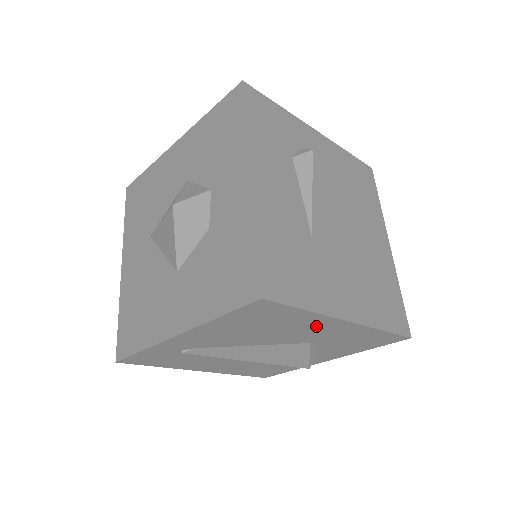
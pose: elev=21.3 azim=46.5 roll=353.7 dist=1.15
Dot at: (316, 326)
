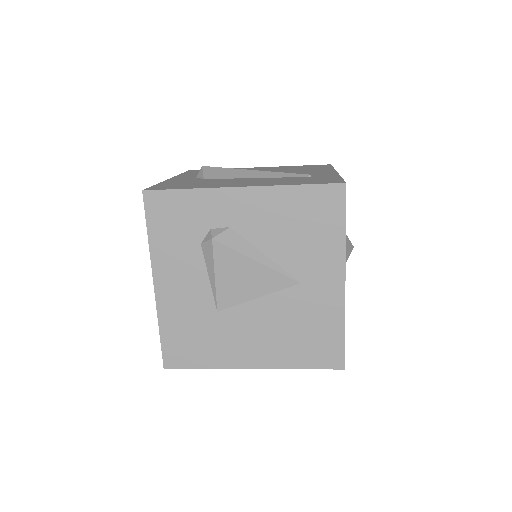
Dot at: occluded
